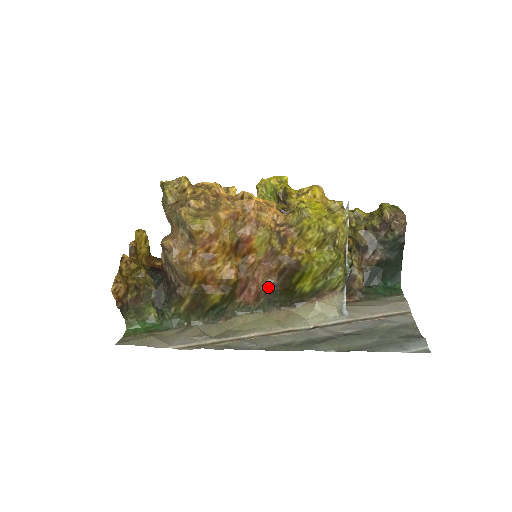
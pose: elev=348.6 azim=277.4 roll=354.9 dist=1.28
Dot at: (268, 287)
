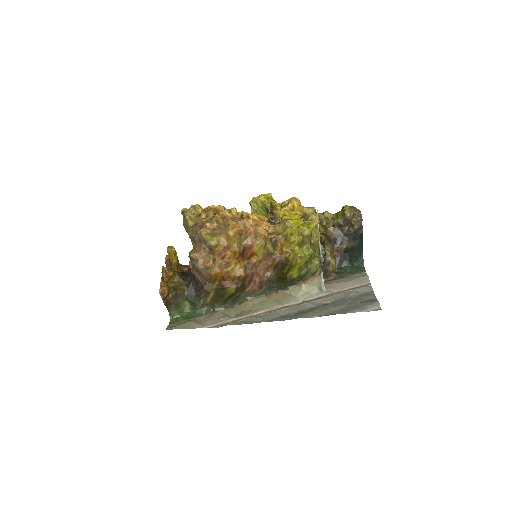
Dot at: (267, 278)
